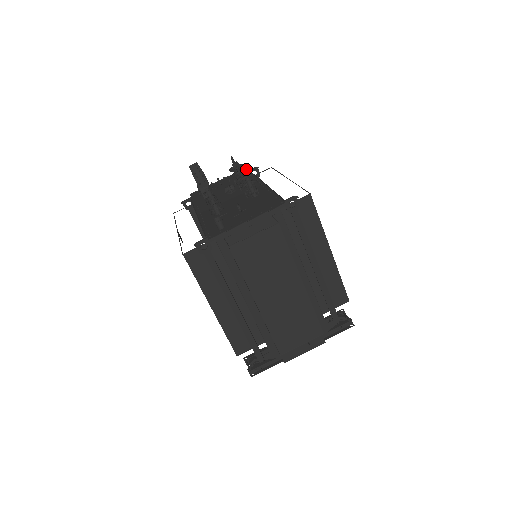
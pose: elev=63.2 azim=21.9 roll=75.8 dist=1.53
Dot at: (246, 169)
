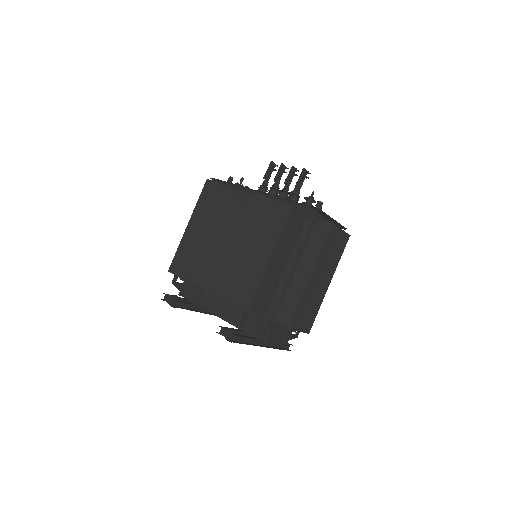
Dot at: occluded
